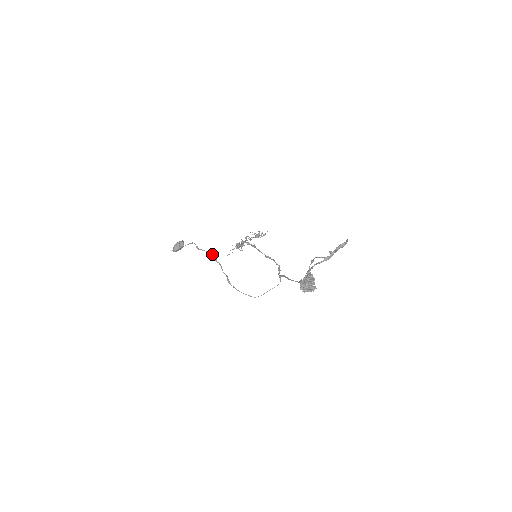
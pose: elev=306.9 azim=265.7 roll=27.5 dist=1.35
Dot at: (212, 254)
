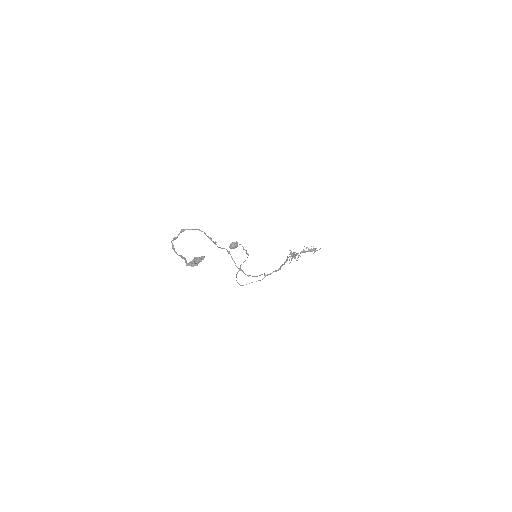
Dot at: (248, 254)
